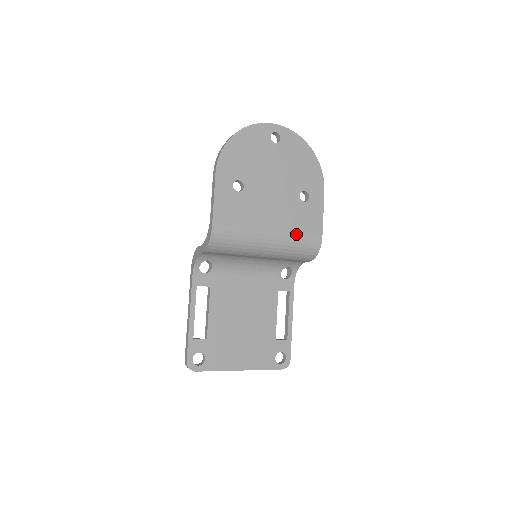
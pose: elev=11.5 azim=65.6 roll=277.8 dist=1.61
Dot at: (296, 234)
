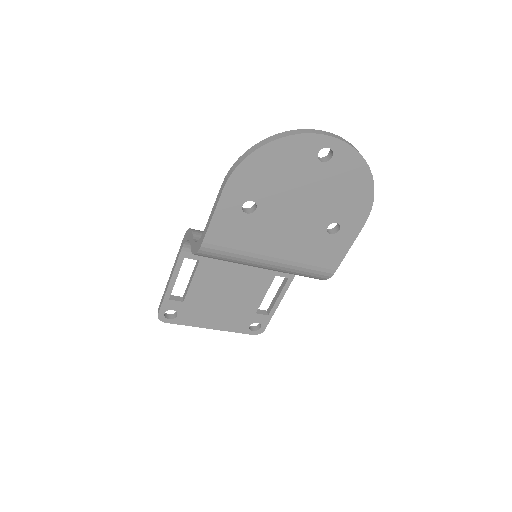
Dot at: (304, 264)
